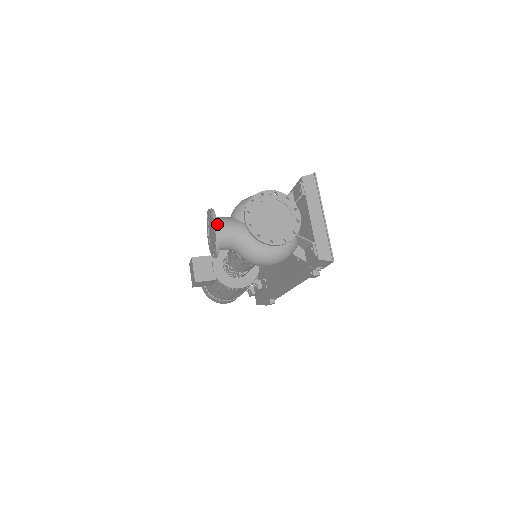
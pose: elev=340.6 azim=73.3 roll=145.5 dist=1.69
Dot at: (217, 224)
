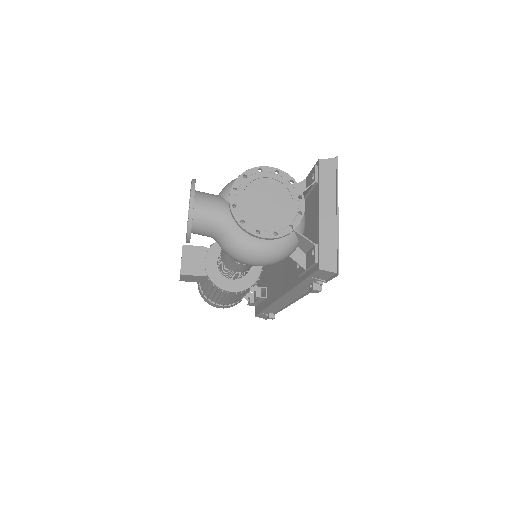
Dot at: (193, 198)
